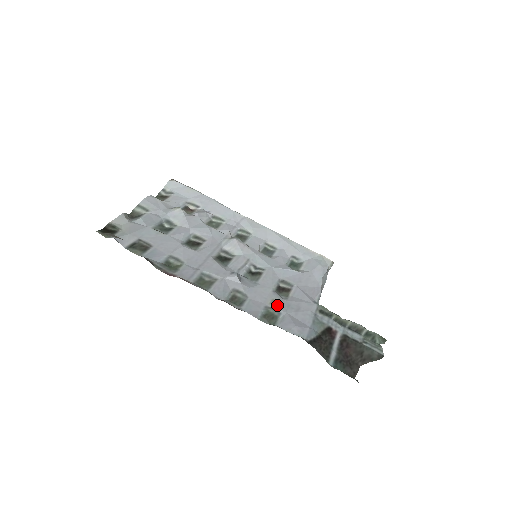
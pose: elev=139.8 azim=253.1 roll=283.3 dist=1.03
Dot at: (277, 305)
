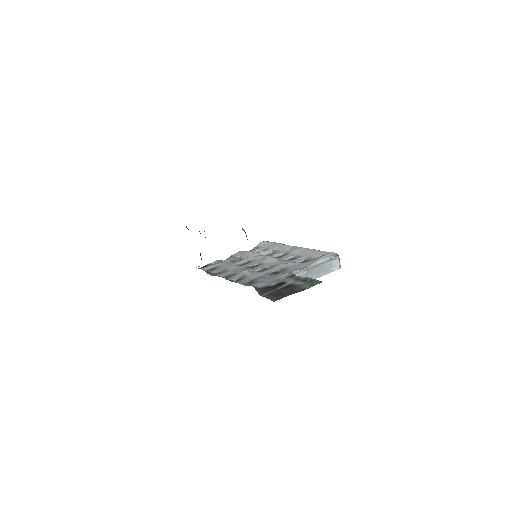
Dot at: (261, 278)
